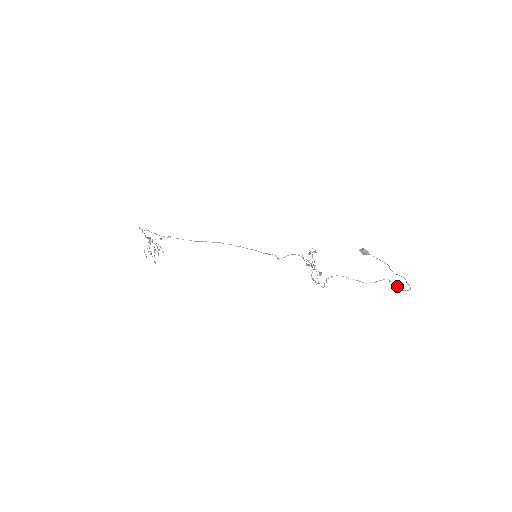
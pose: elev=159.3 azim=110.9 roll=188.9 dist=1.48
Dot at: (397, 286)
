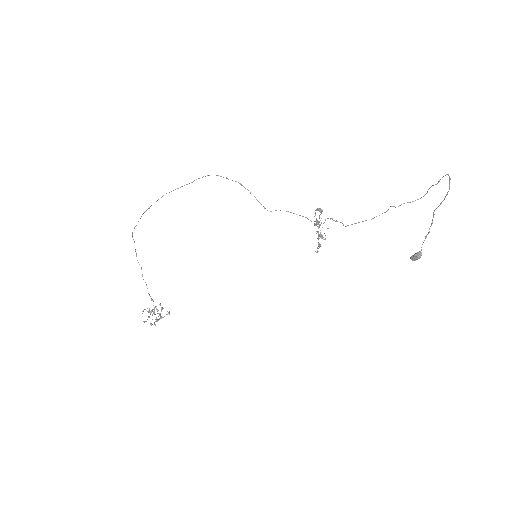
Dot at: (431, 186)
